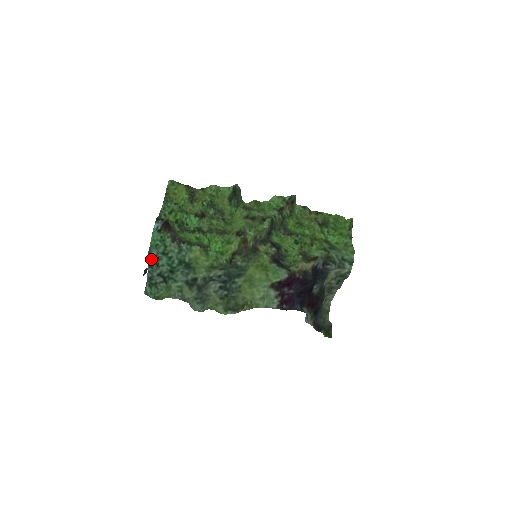
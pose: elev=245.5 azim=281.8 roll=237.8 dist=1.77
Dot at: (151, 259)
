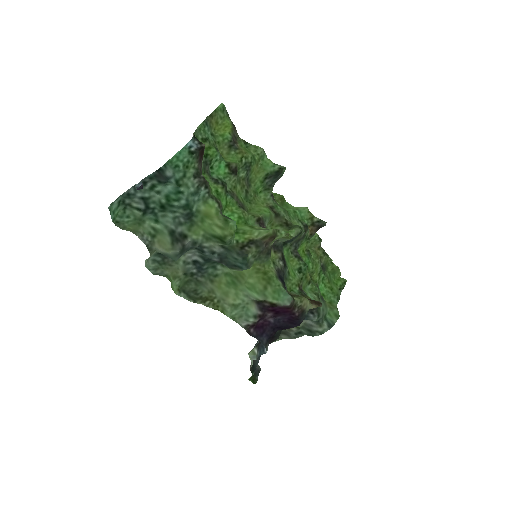
Dot at: (155, 176)
